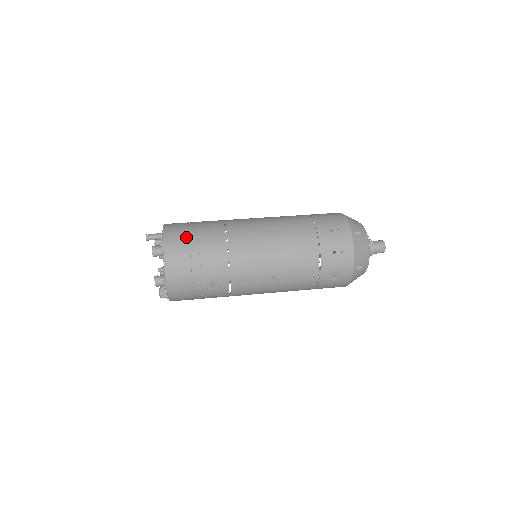
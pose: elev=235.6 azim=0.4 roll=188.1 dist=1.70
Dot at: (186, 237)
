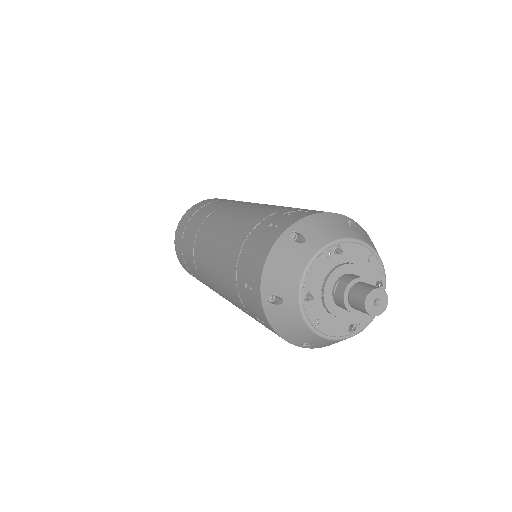
Dot at: (180, 246)
